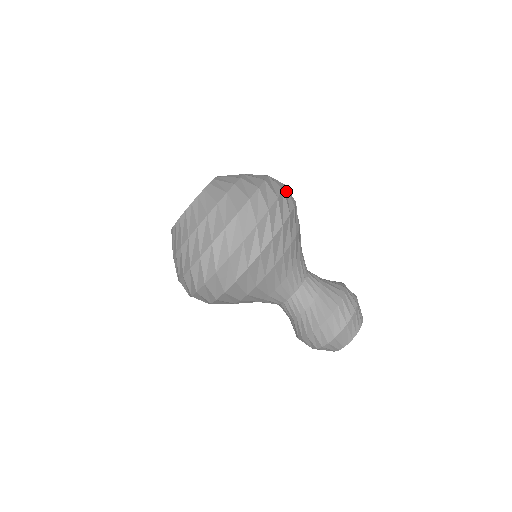
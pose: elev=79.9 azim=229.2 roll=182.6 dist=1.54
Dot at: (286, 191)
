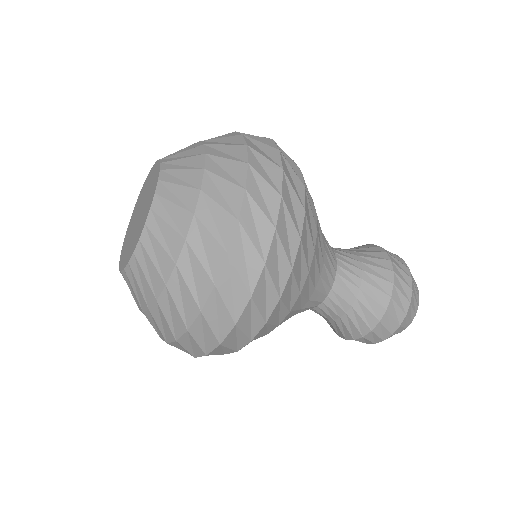
Dot at: occluded
